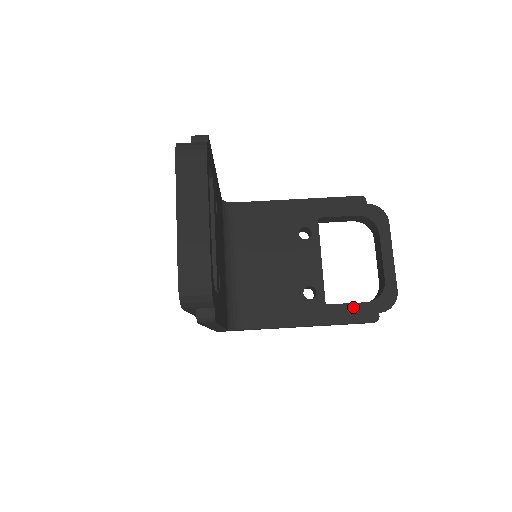
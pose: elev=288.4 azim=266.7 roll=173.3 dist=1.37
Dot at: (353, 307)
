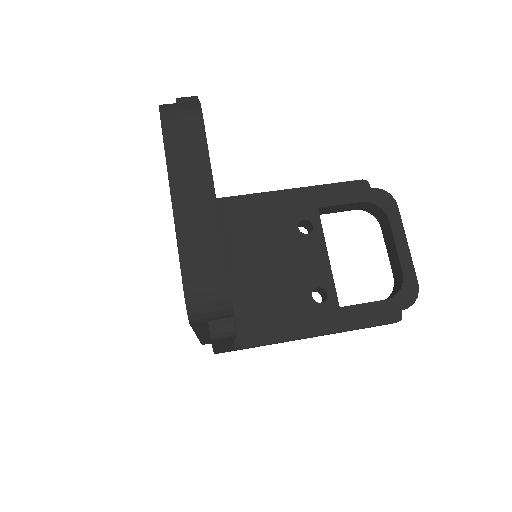
Dot at: (371, 307)
